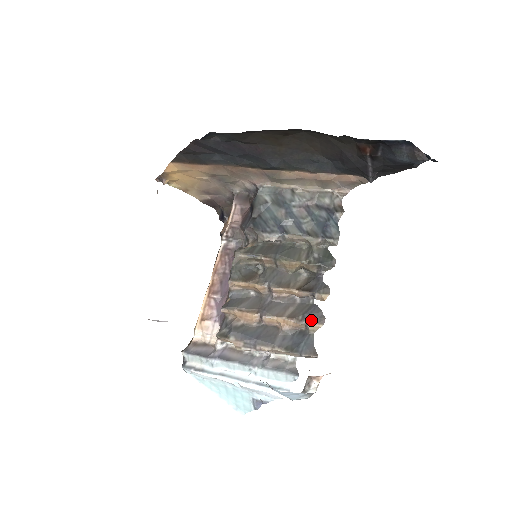
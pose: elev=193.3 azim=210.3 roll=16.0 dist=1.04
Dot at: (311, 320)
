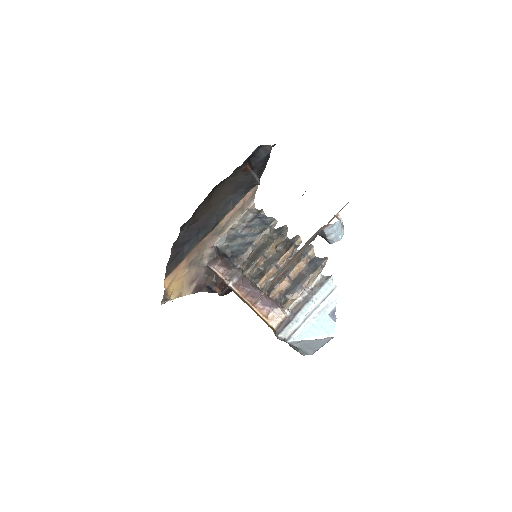
Dot at: (307, 252)
